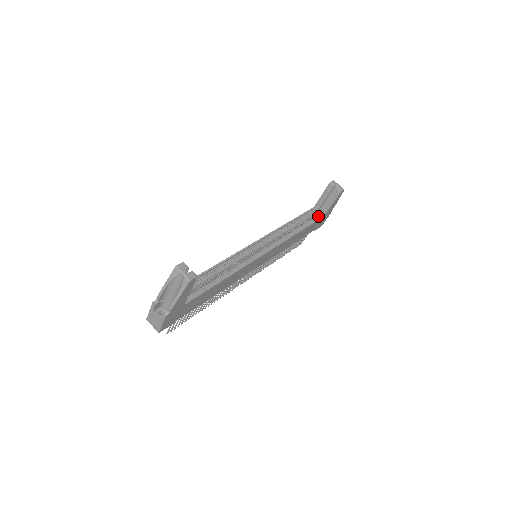
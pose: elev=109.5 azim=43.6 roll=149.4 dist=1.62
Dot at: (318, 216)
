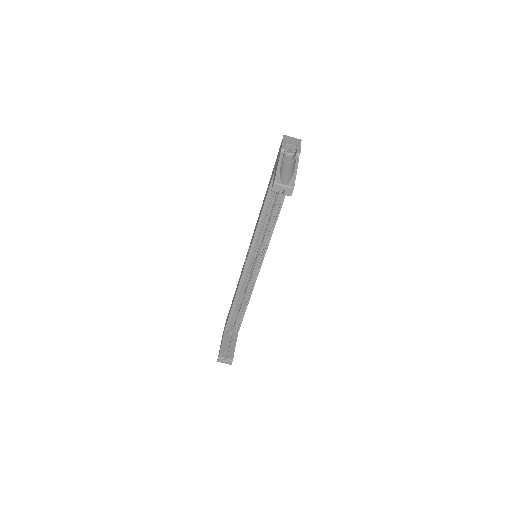
Dot at: occluded
